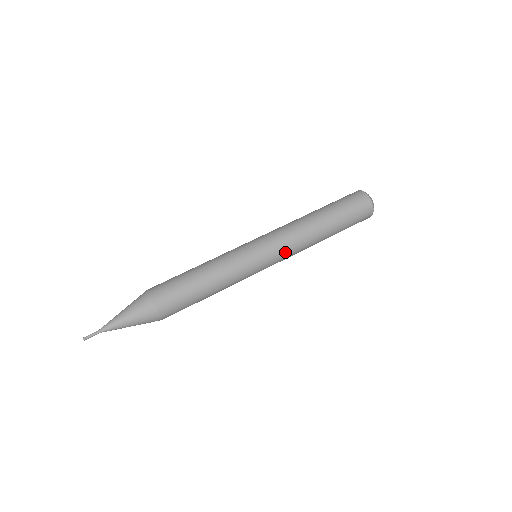
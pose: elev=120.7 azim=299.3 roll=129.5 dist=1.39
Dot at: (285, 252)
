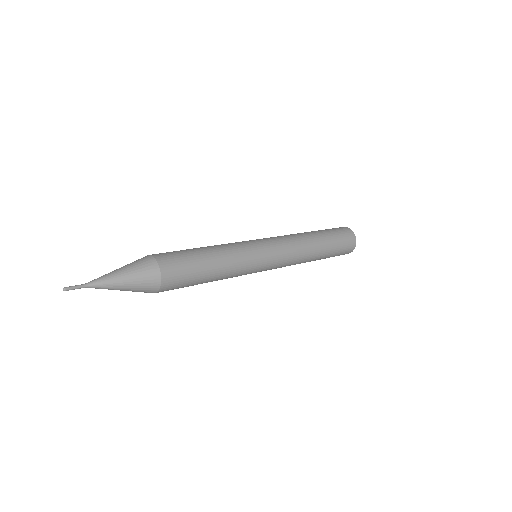
Dot at: (276, 238)
